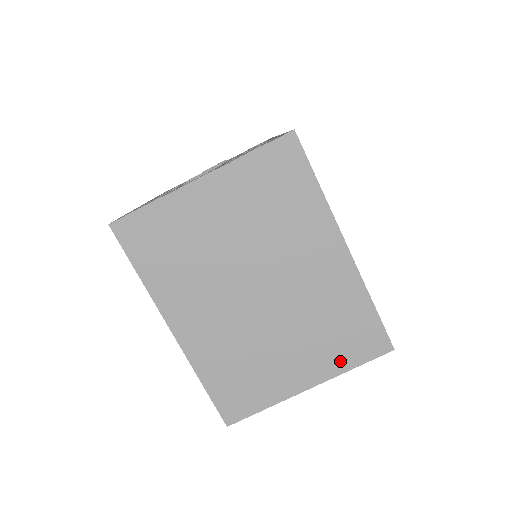
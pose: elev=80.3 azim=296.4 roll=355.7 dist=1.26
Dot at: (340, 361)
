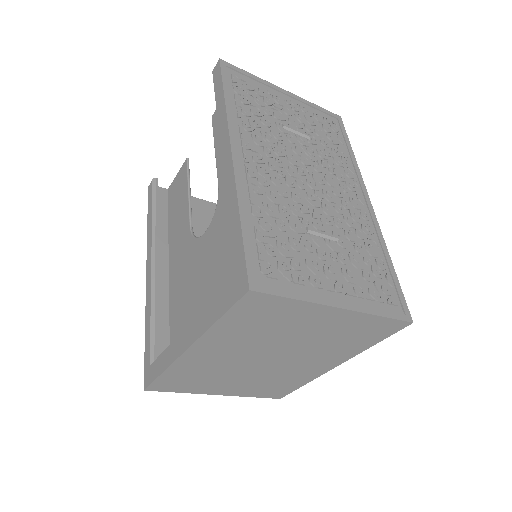
Dot at: (251, 393)
